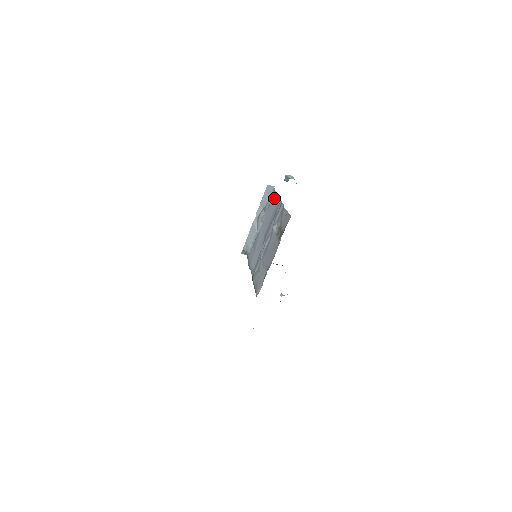
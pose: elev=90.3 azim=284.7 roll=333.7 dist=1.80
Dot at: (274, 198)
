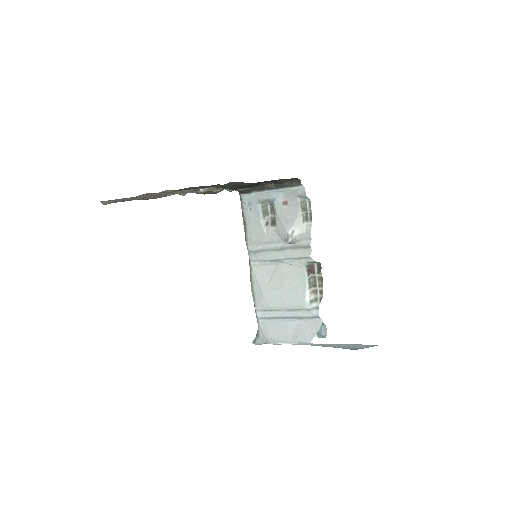
Dot at: occluded
